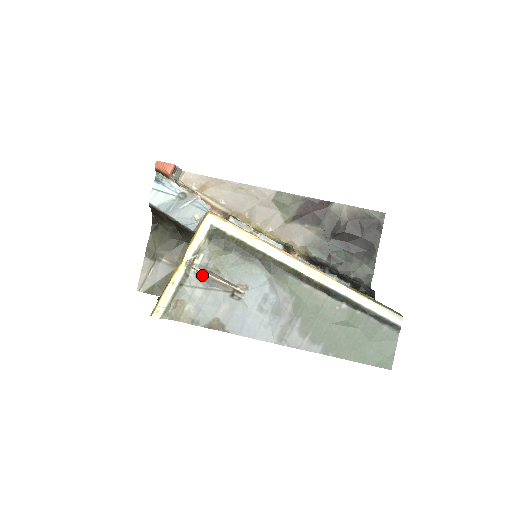
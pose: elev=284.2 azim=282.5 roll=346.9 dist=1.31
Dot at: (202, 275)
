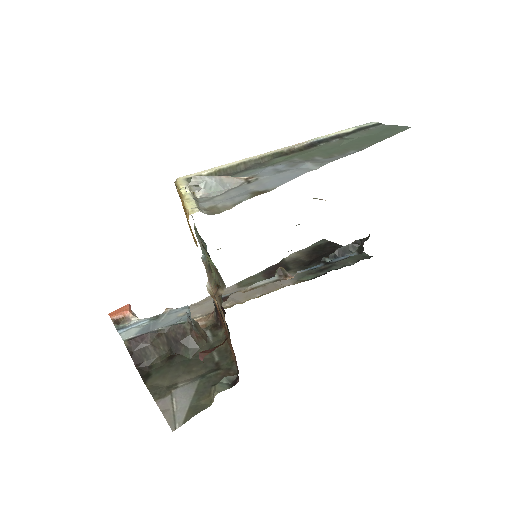
Dot at: (208, 183)
